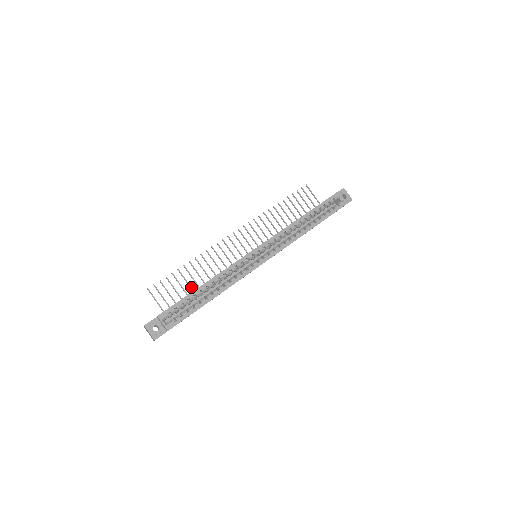
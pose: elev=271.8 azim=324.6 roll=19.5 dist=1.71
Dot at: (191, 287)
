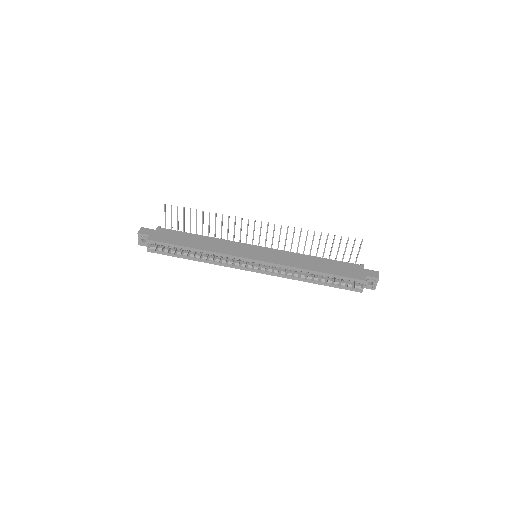
Dot at: occluded
